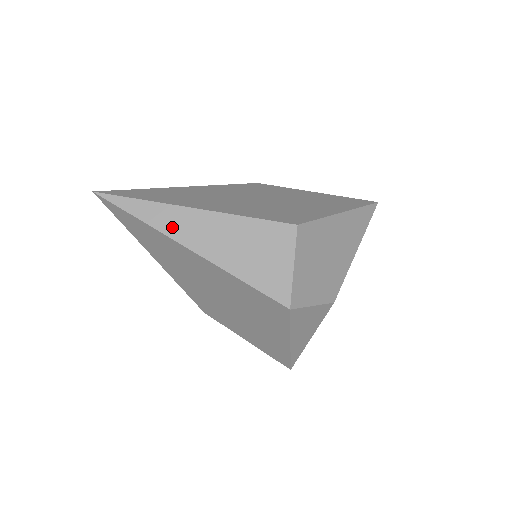
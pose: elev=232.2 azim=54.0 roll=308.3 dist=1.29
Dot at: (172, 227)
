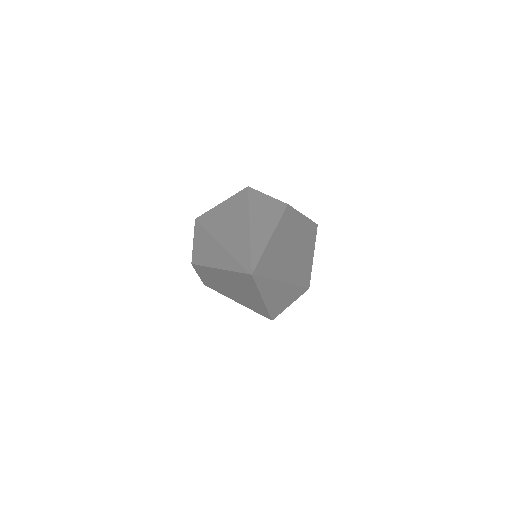
Dot at: (268, 292)
